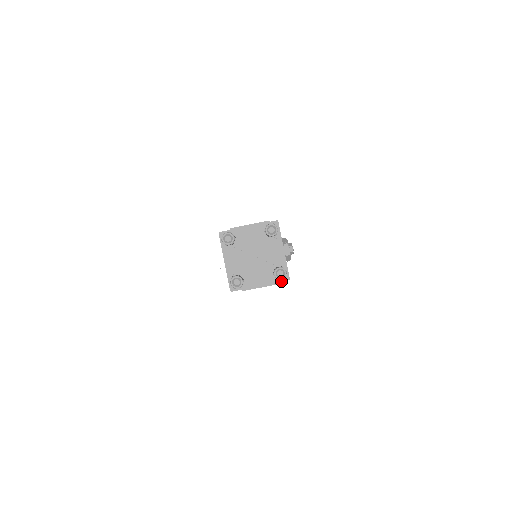
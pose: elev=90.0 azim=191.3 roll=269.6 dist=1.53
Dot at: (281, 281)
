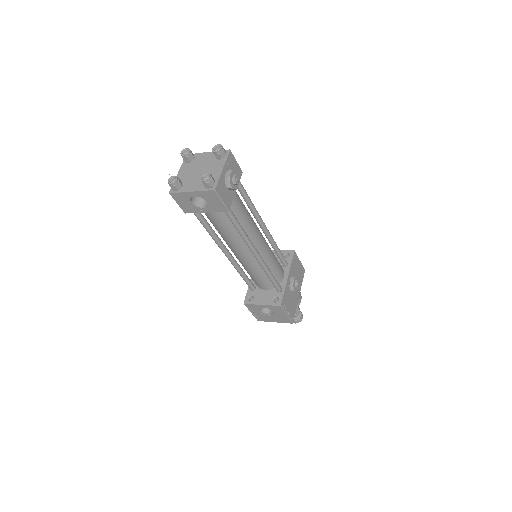
Dot at: (208, 190)
